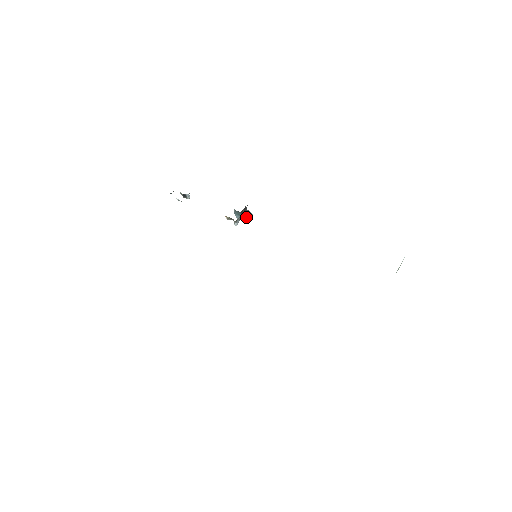
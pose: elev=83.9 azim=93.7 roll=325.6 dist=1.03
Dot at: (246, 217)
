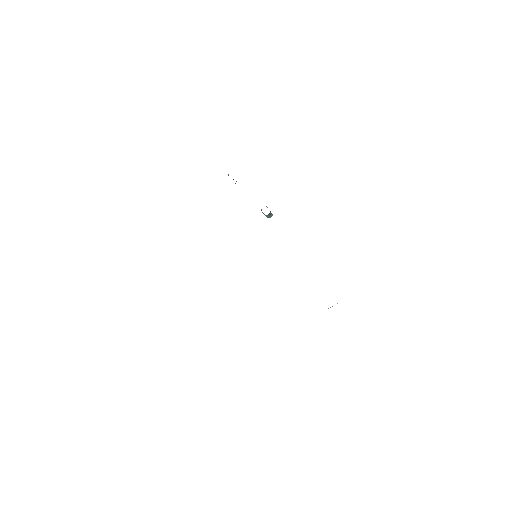
Dot at: (267, 216)
